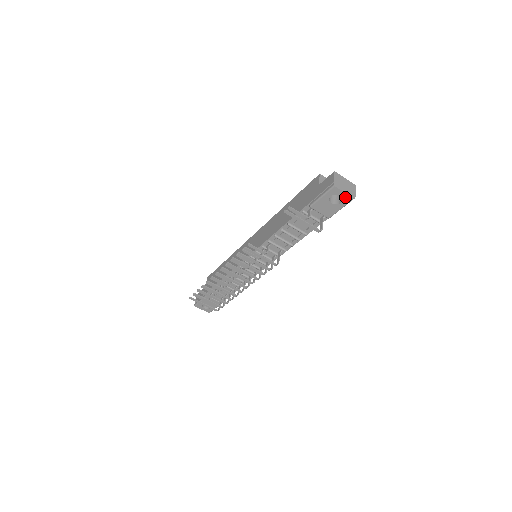
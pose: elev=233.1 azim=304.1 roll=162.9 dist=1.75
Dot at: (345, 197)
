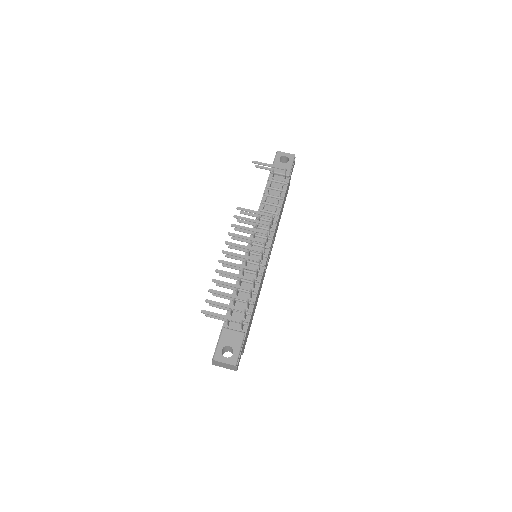
Dot at: (289, 156)
